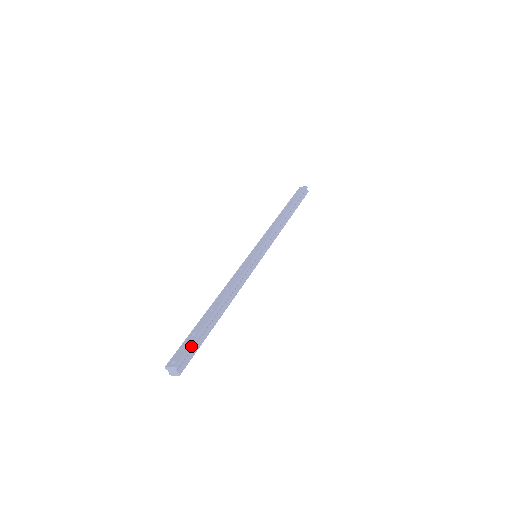
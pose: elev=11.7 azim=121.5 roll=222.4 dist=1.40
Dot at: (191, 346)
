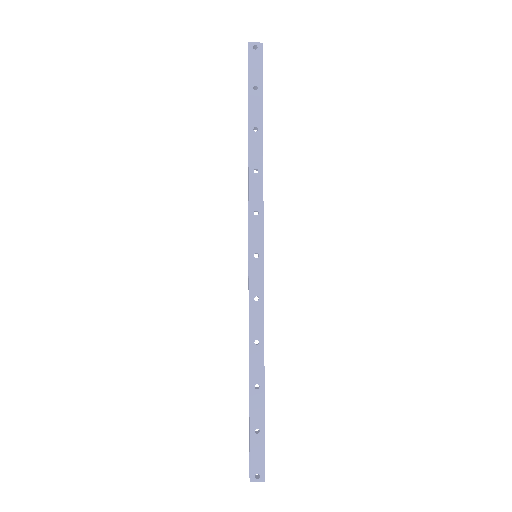
Dot at: occluded
